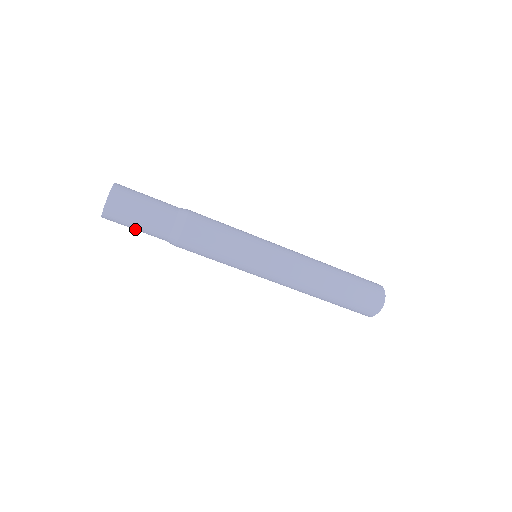
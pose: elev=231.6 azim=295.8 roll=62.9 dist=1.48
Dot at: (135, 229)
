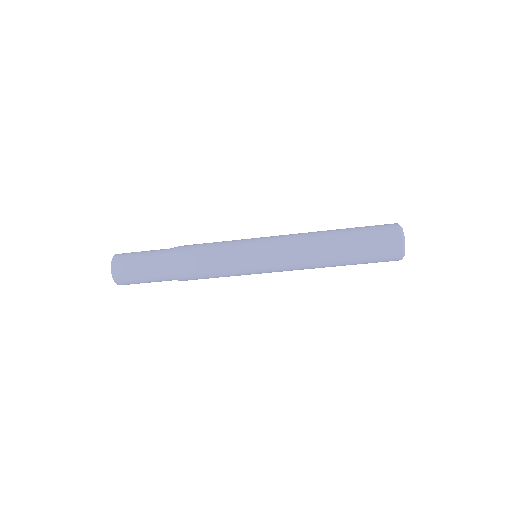
Dot at: occluded
